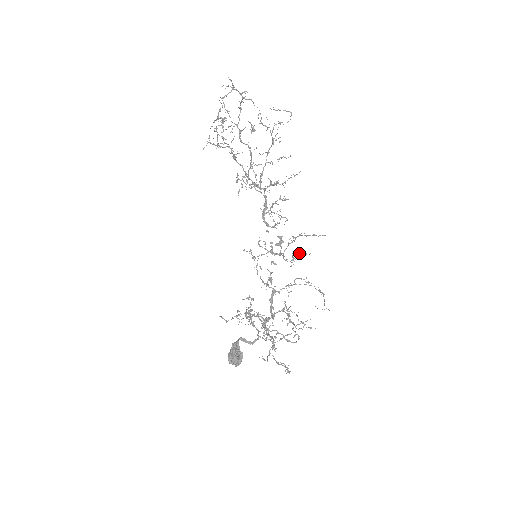
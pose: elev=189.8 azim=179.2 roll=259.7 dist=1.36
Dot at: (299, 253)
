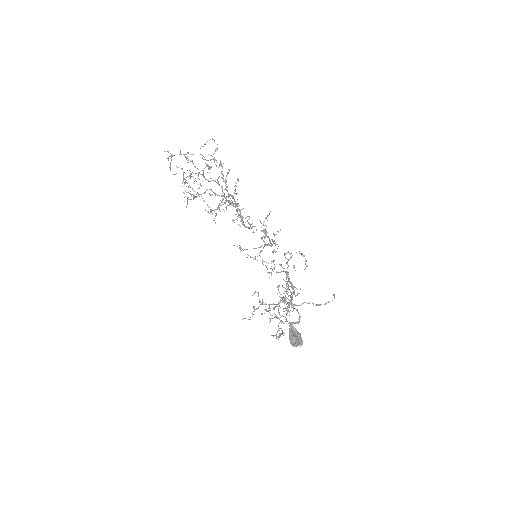
Dot at: (274, 235)
